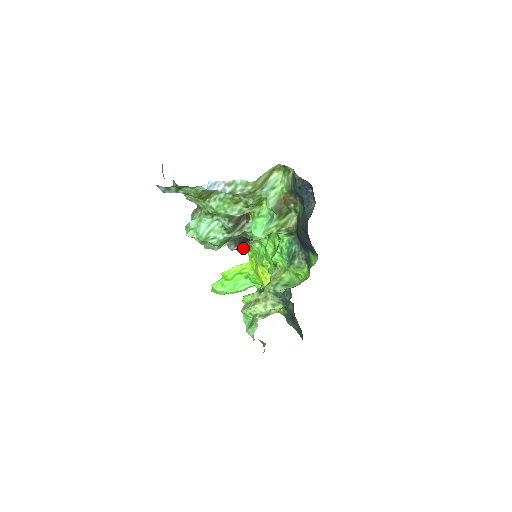
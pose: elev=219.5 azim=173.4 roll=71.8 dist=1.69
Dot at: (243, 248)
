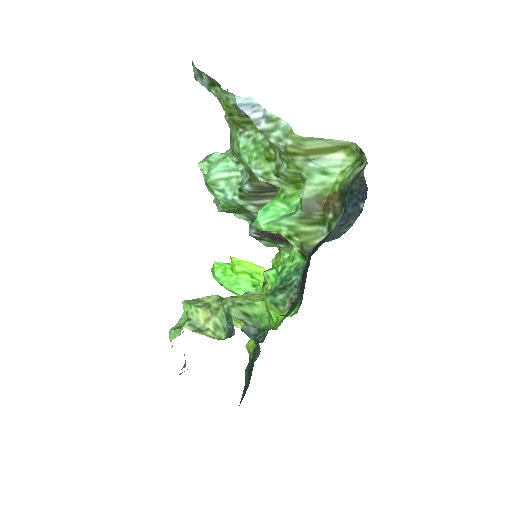
Dot at: (268, 245)
